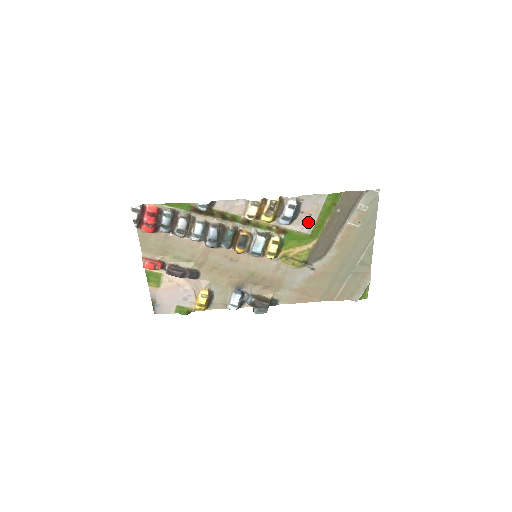
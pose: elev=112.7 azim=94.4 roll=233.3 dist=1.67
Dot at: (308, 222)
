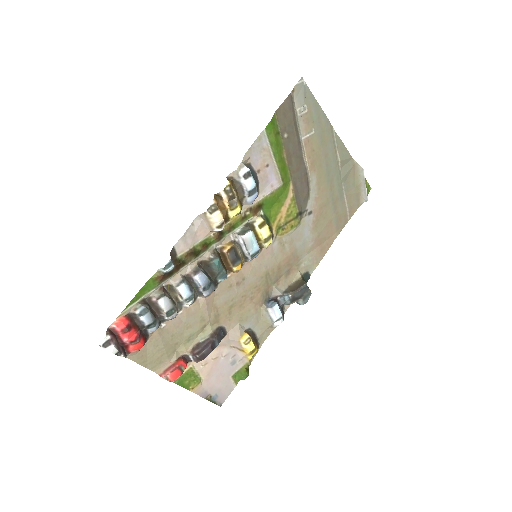
Dot at: (271, 175)
